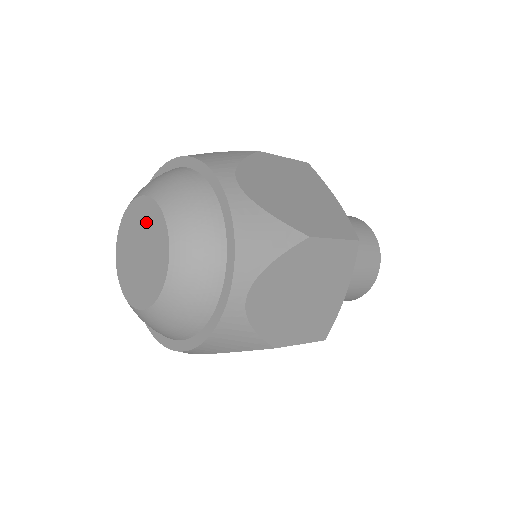
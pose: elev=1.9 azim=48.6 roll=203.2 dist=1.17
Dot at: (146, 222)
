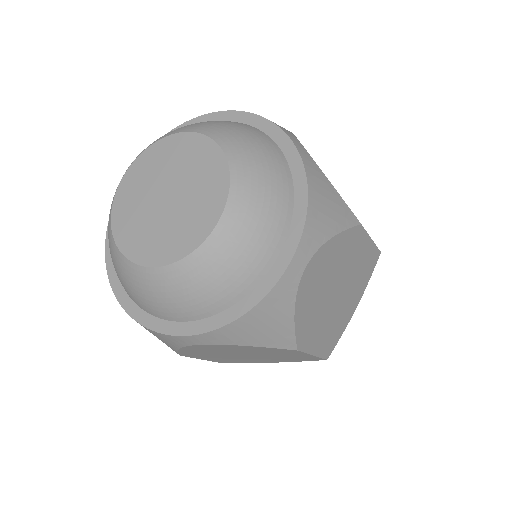
Dot at: (186, 161)
